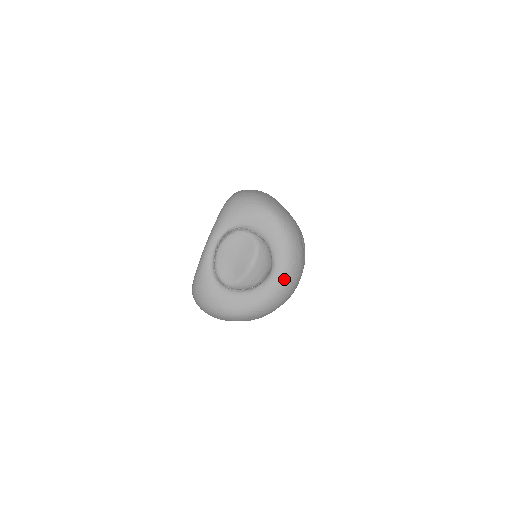
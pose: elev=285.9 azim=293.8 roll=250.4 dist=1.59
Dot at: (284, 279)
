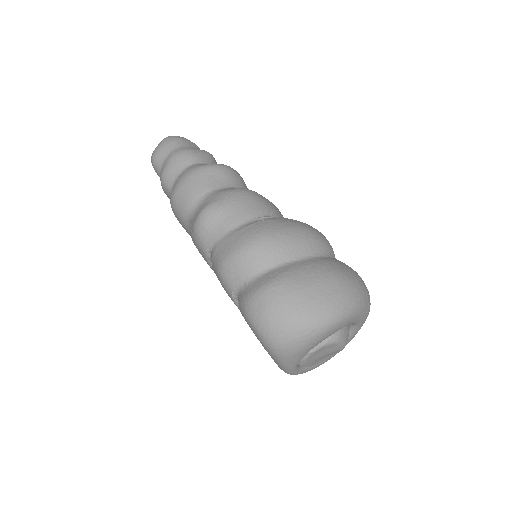
Dot at: occluded
